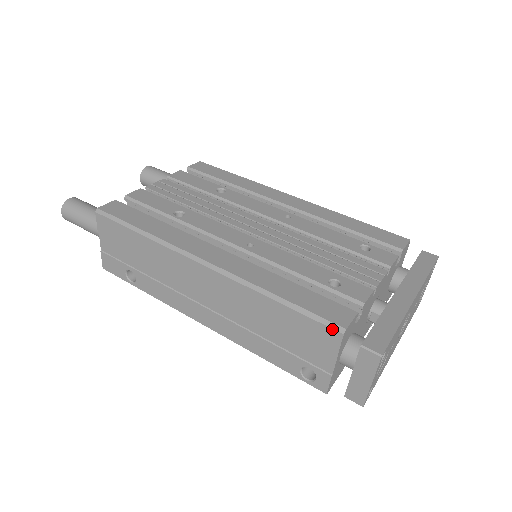
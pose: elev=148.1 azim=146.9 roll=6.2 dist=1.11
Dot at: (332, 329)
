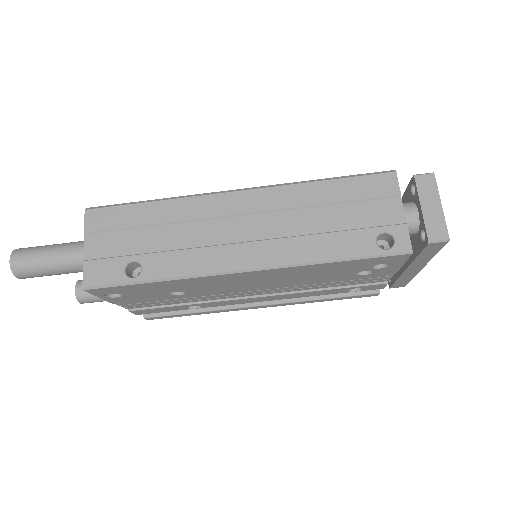
Dot at: (385, 173)
